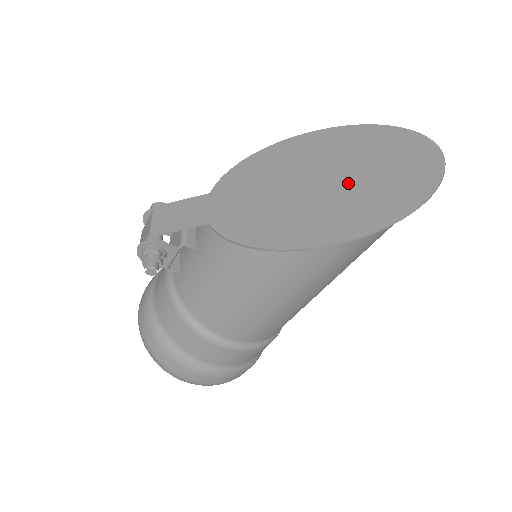
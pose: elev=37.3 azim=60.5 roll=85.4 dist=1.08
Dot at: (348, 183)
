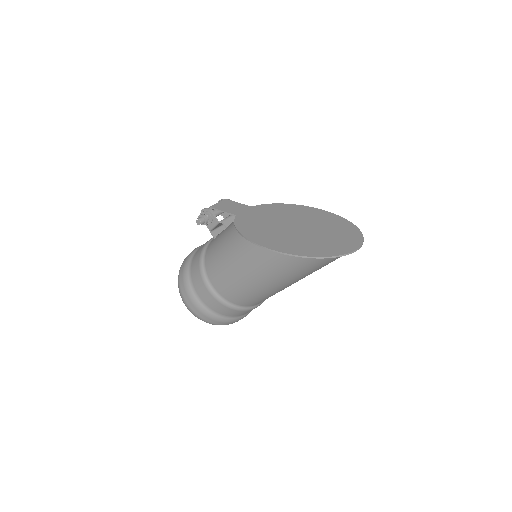
Dot at: (306, 234)
